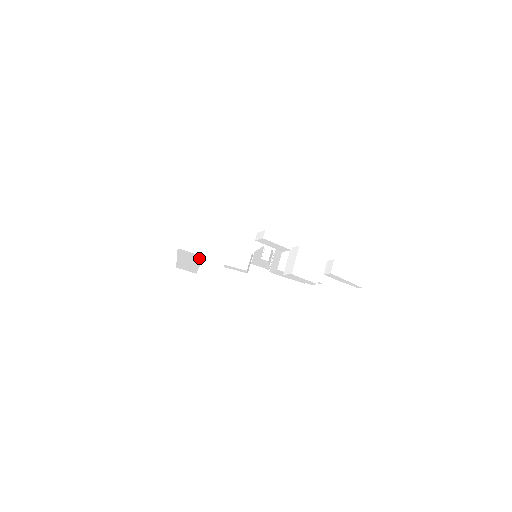
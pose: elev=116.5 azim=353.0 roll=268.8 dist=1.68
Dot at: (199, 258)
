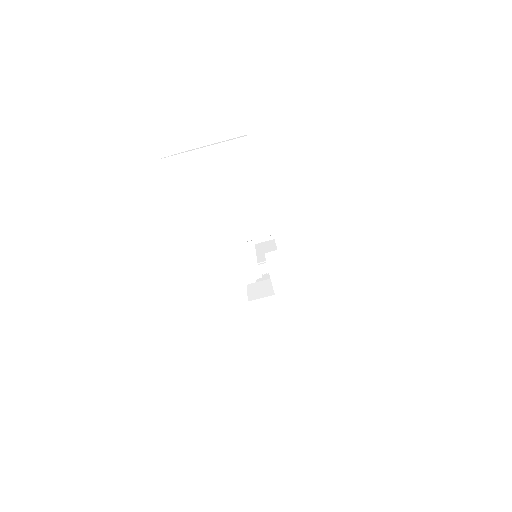
Dot at: occluded
